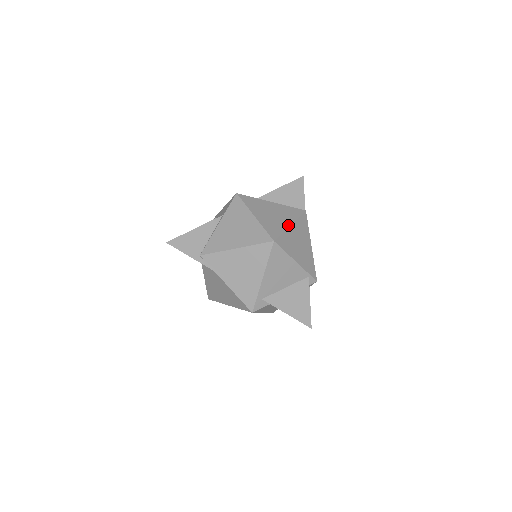
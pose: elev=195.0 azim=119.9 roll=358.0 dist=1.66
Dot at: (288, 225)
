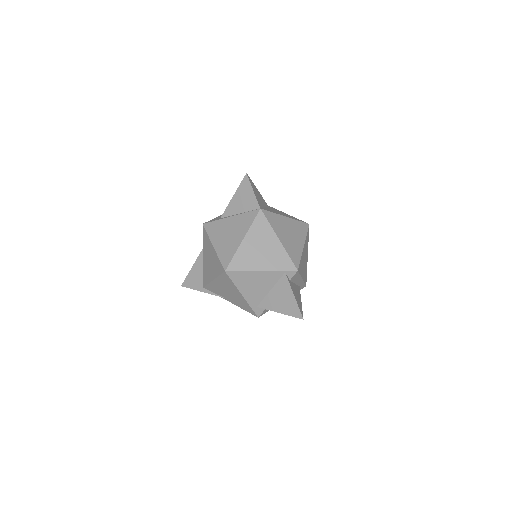
Dot at: (240, 242)
